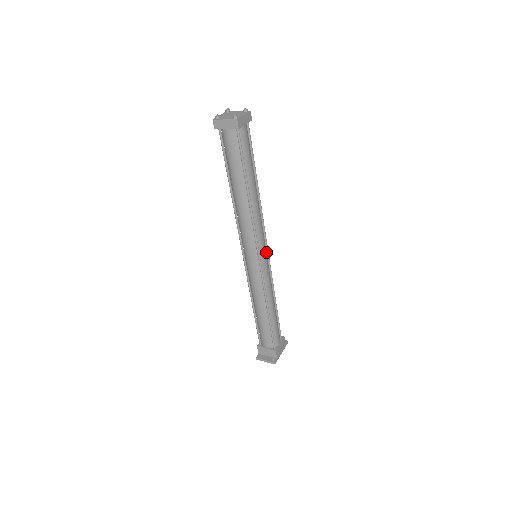
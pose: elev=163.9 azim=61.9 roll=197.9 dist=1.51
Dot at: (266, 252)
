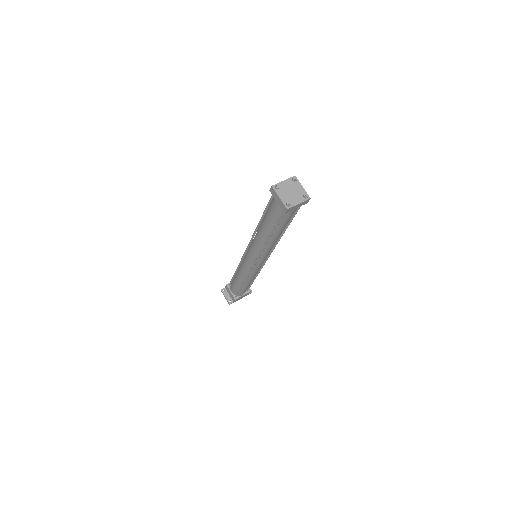
Dot at: (265, 260)
